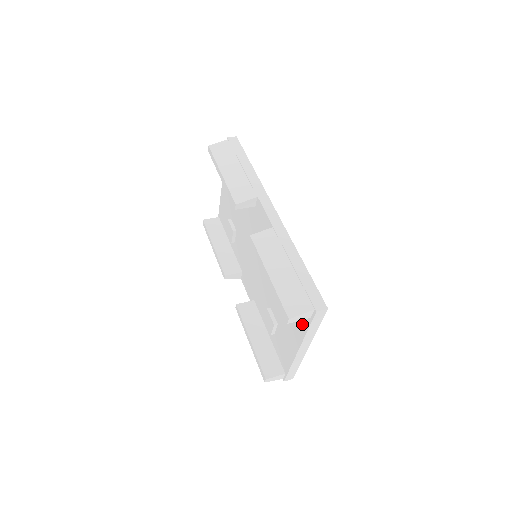
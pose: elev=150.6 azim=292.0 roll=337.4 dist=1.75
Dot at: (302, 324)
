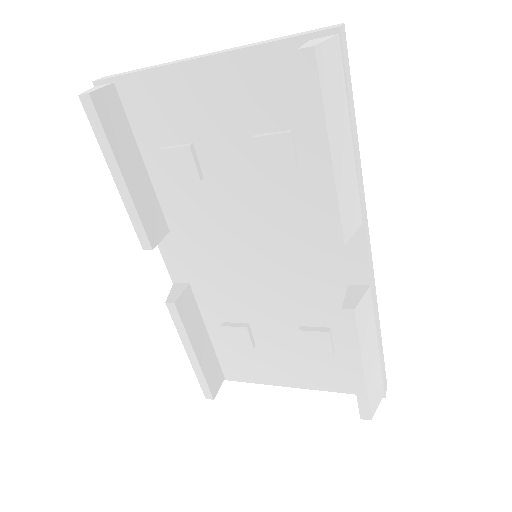
Dot at: (334, 384)
